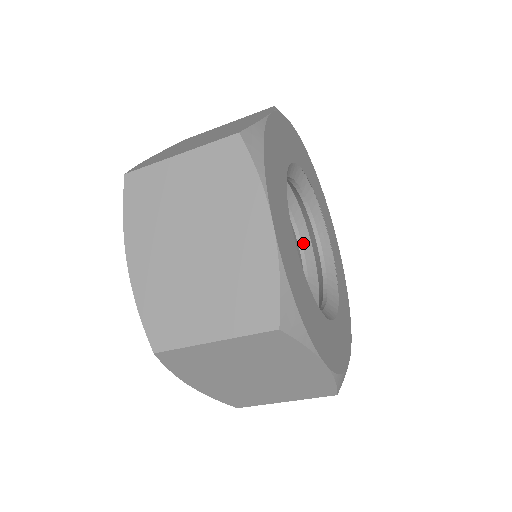
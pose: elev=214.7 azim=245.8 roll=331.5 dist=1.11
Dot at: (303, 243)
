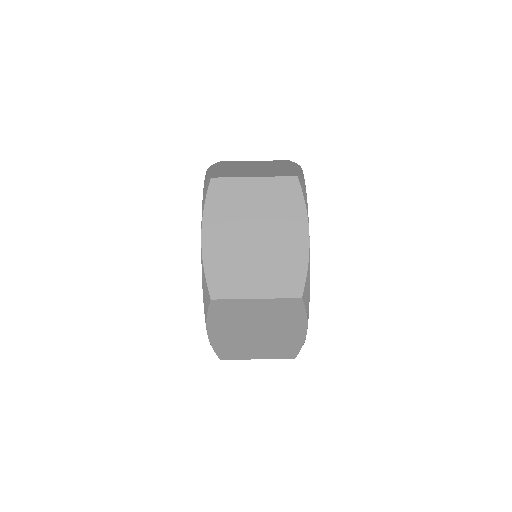
Dot at: occluded
